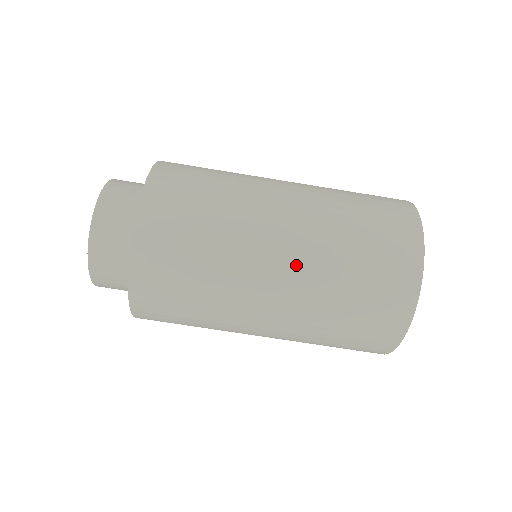
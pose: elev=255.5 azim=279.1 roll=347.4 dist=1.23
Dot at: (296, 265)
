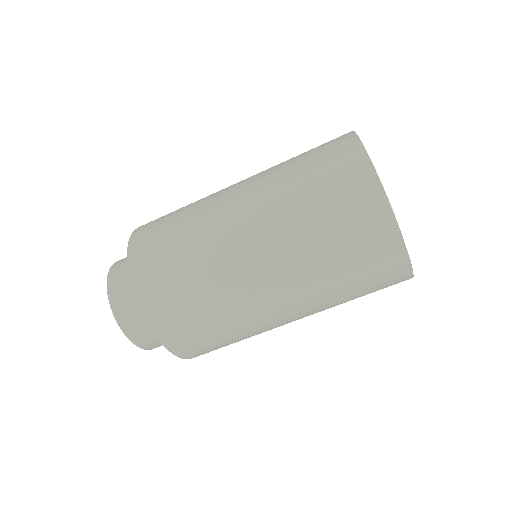
Dot at: (254, 203)
